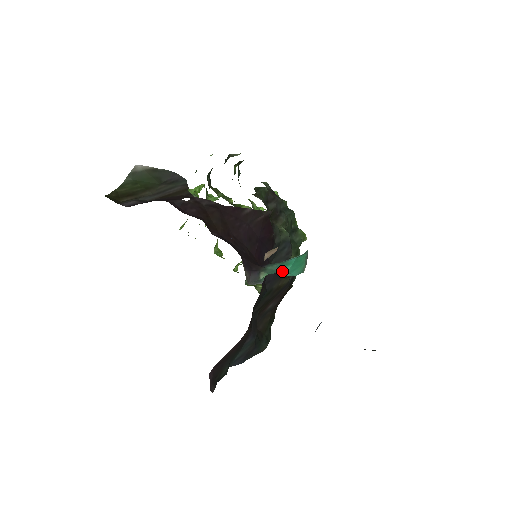
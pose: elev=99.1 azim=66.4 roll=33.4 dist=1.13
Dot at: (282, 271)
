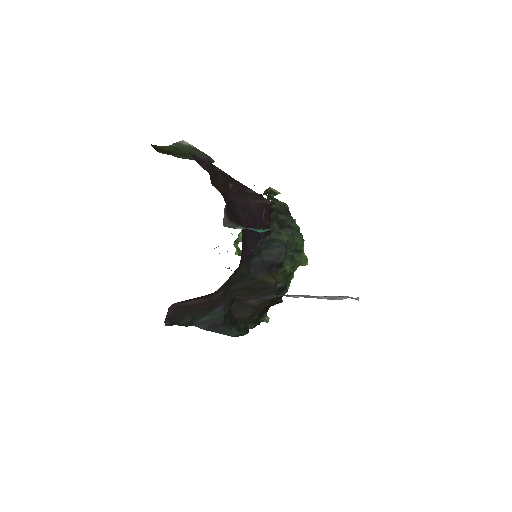
Dot at: occluded
